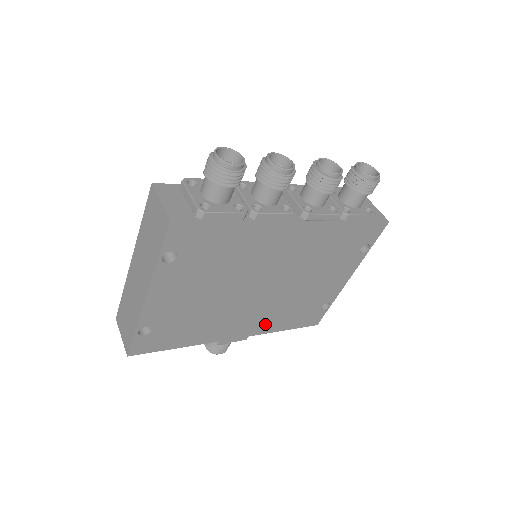
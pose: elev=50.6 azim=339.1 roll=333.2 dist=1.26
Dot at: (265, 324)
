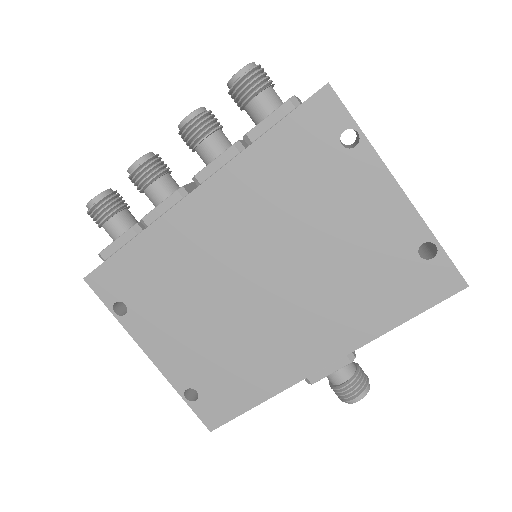
Dot at: (347, 328)
